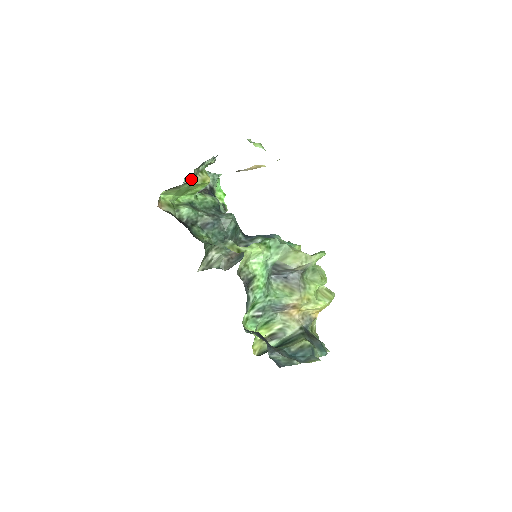
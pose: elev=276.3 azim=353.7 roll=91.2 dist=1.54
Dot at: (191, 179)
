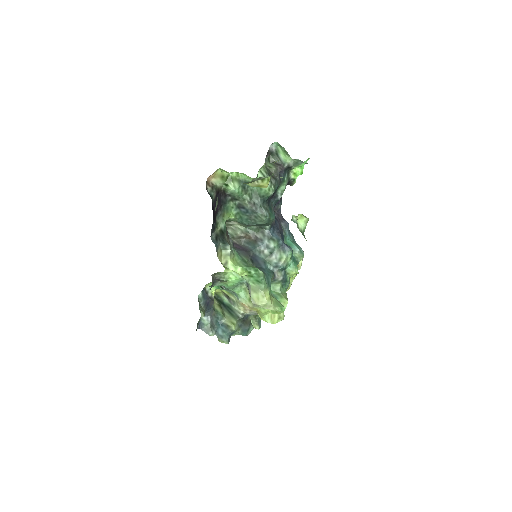
Dot at: (245, 183)
